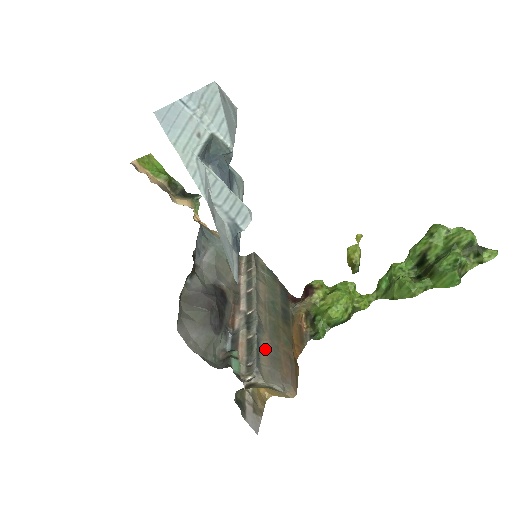
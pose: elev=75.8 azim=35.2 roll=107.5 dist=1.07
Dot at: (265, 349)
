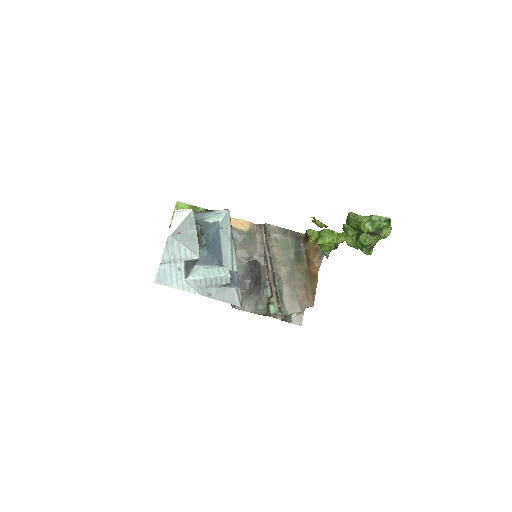
Dot at: (286, 293)
